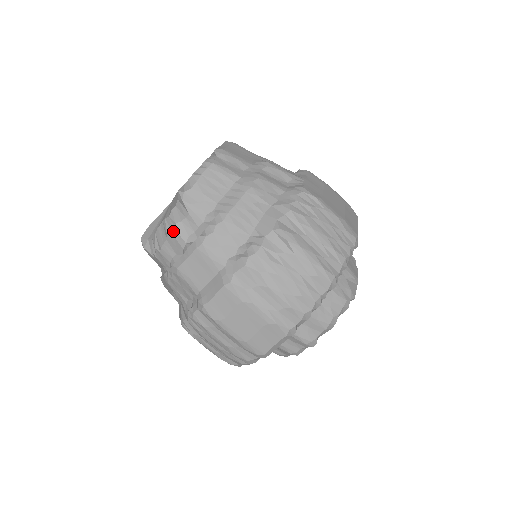
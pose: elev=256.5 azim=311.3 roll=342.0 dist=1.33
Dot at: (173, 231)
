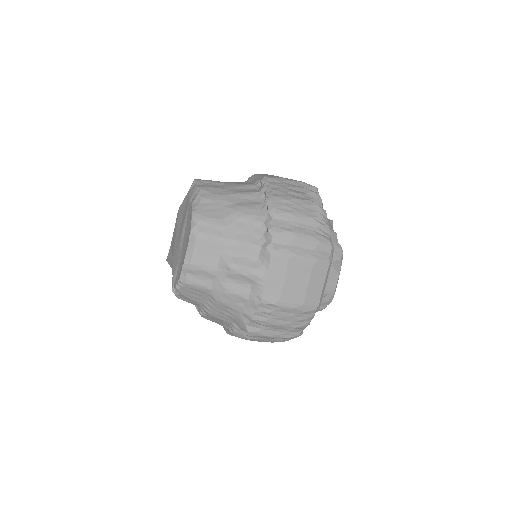
Dot at: occluded
